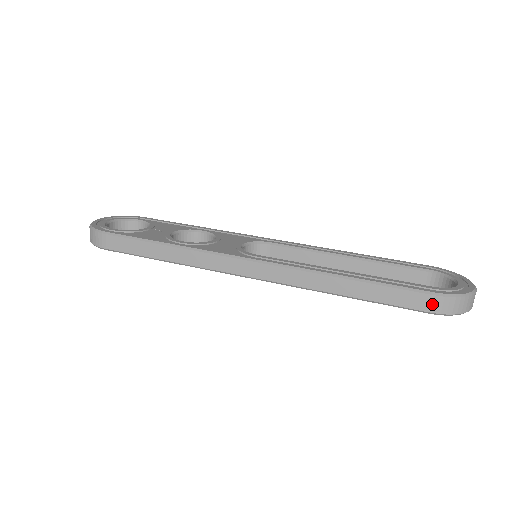
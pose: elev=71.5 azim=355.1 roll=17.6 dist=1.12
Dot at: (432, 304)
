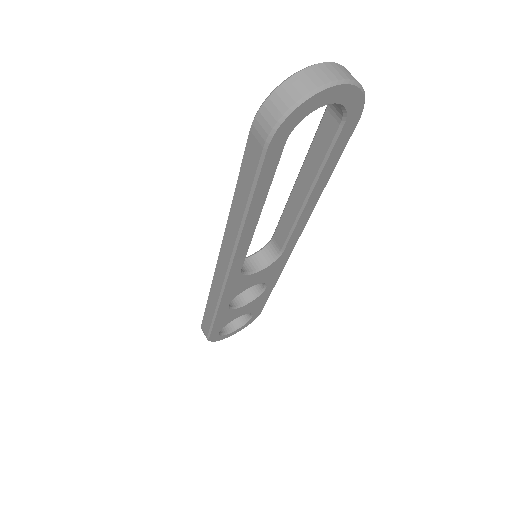
Dot at: (257, 137)
